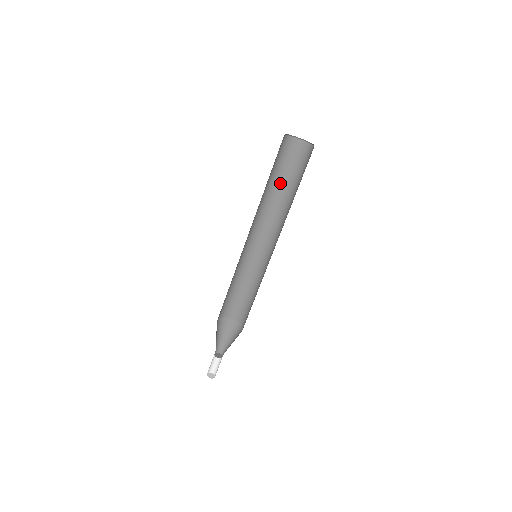
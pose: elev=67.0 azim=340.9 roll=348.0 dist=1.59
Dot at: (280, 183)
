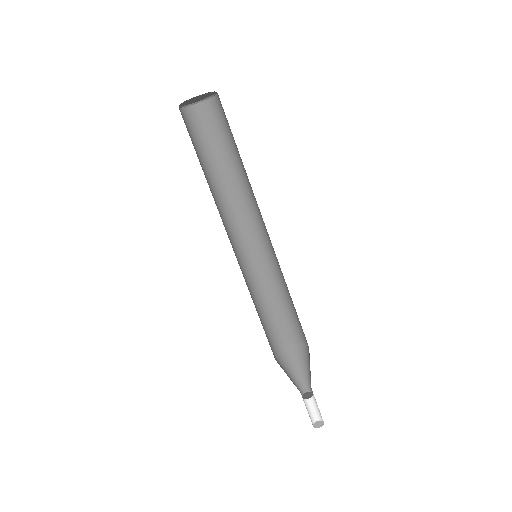
Dot at: (231, 158)
